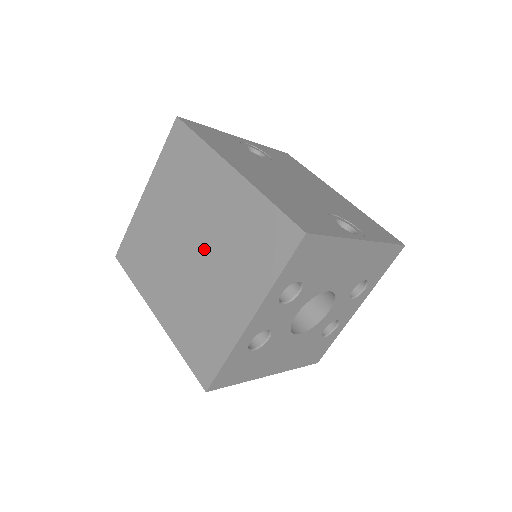
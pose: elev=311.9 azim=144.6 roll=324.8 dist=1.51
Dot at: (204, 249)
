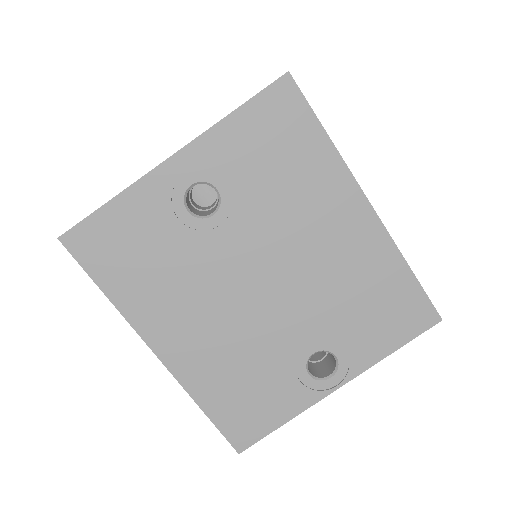
Dot at: occluded
